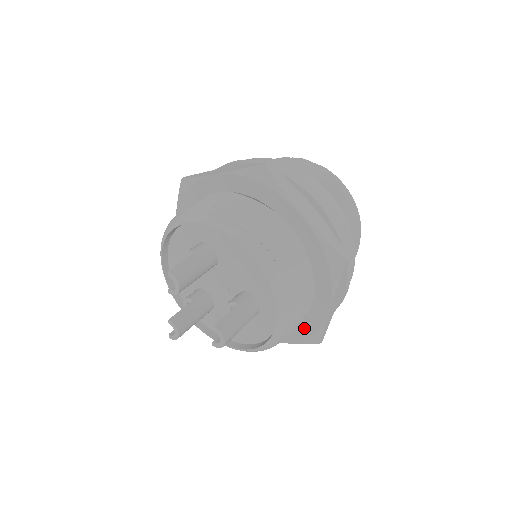
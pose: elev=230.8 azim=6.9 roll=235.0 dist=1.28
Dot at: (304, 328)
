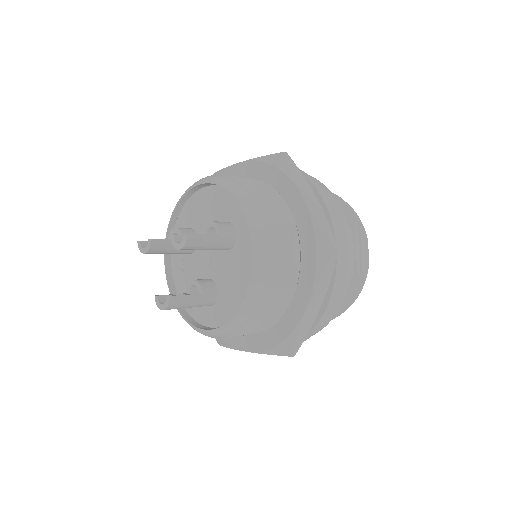
Dot at: occluded
